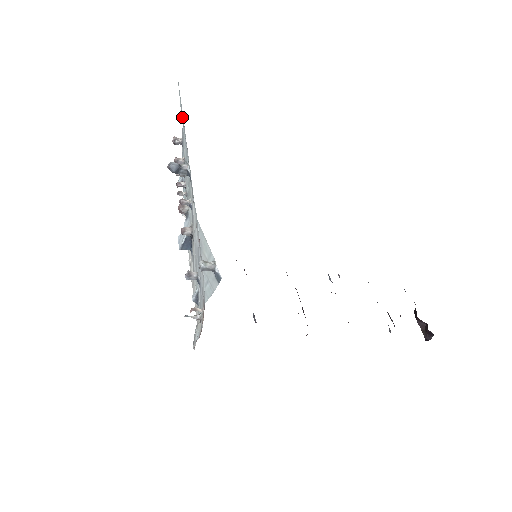
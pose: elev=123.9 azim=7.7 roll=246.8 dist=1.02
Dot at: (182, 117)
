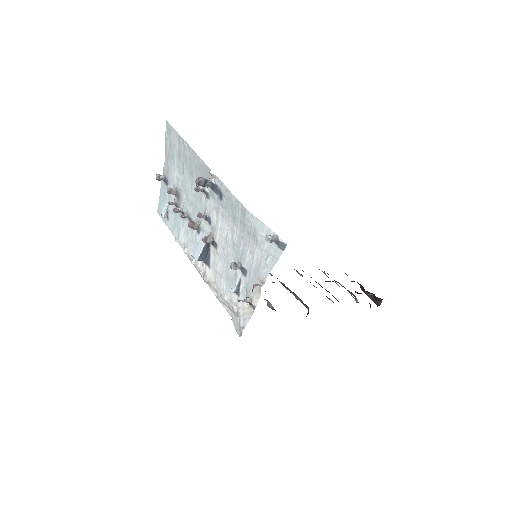
Dot at: (175, 151)
